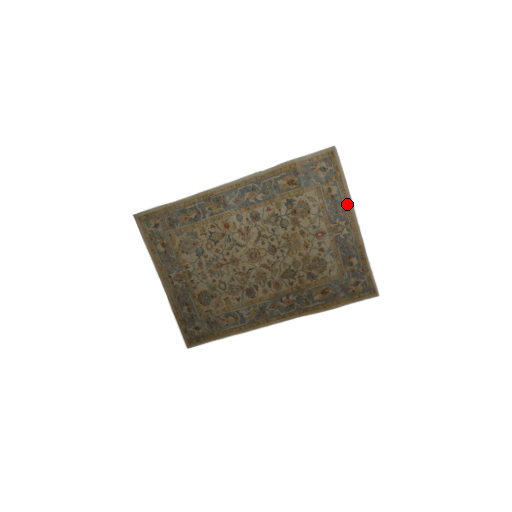
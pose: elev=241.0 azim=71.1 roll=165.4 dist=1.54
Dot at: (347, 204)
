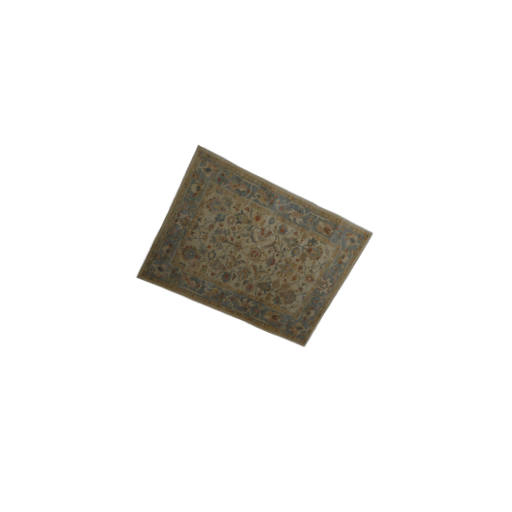
Dot at: (344, 275)
